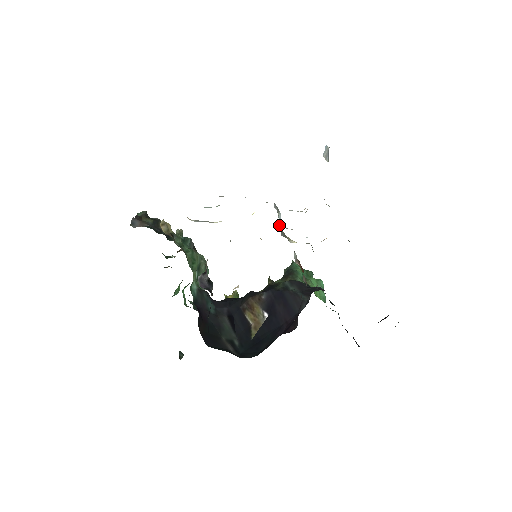
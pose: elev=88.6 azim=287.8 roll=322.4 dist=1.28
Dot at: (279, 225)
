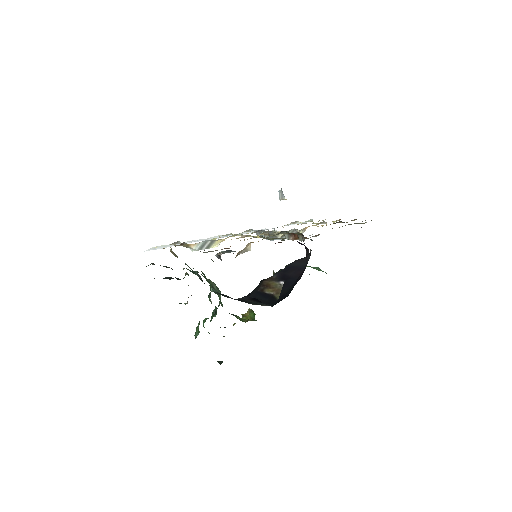
Dot at: occluded
